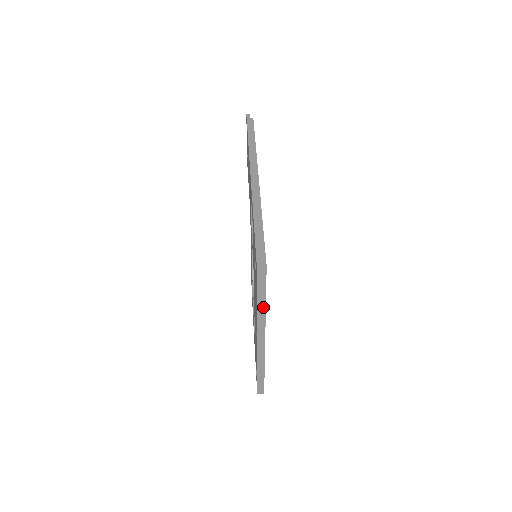
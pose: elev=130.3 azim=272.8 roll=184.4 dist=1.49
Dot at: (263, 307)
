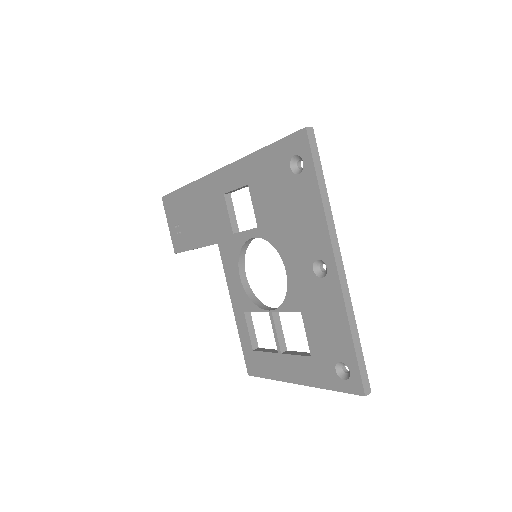
Dot at: (325, 195)
